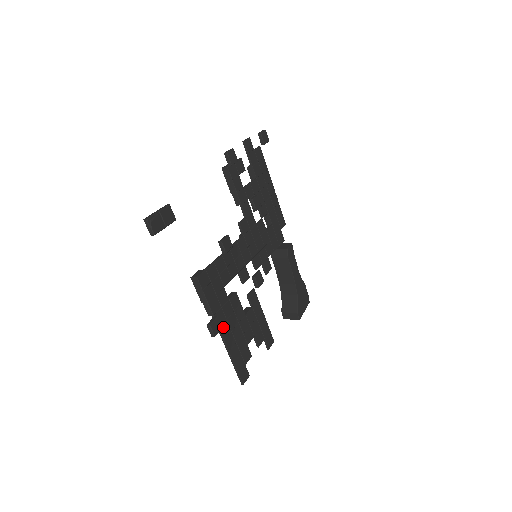
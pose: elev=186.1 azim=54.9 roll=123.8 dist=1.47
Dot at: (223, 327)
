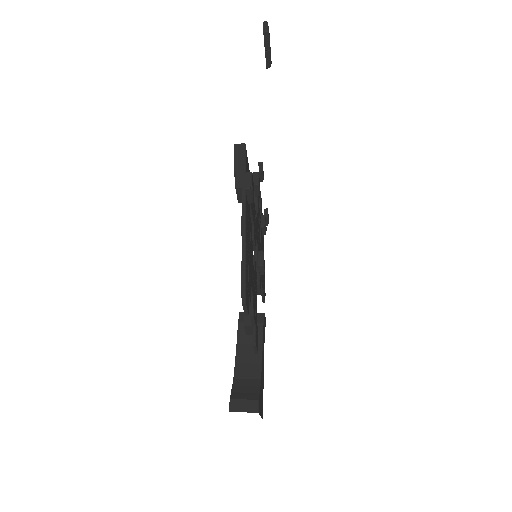
Dot at: (246, 214)
